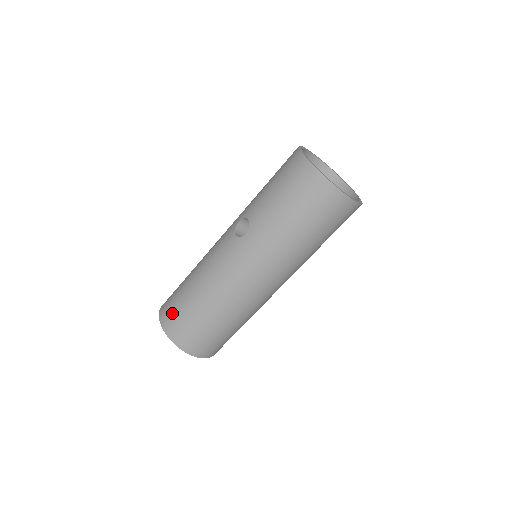
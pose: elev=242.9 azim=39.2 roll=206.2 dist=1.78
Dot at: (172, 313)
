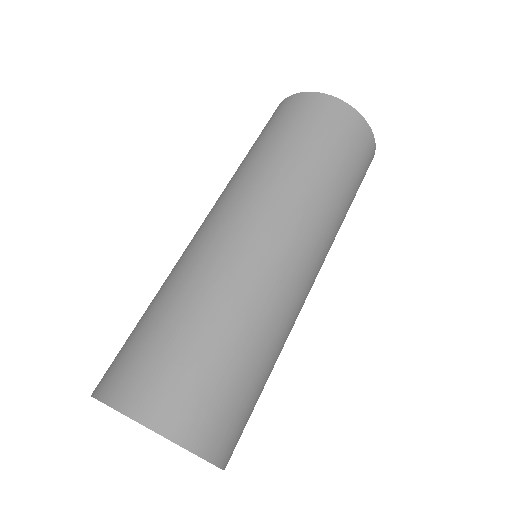
Dot at: occluded
